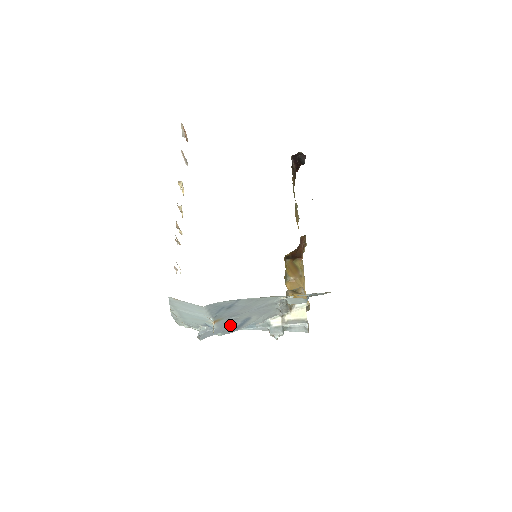
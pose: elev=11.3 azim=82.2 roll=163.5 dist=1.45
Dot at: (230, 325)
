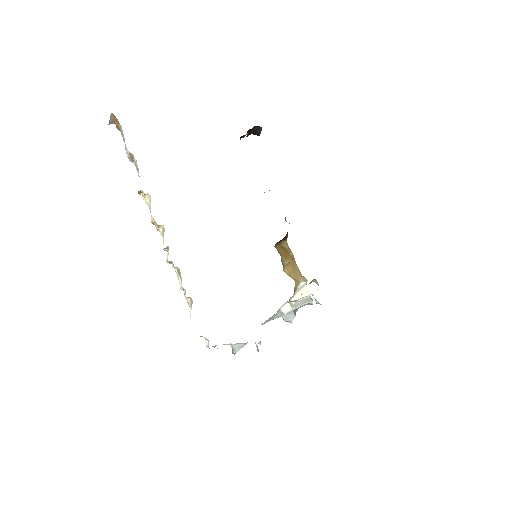
Dot at: occluded
